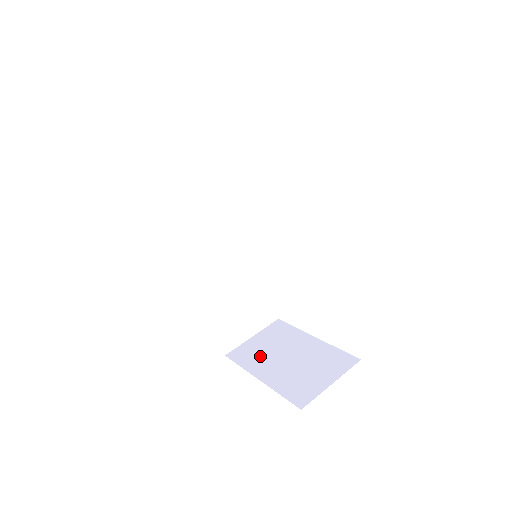
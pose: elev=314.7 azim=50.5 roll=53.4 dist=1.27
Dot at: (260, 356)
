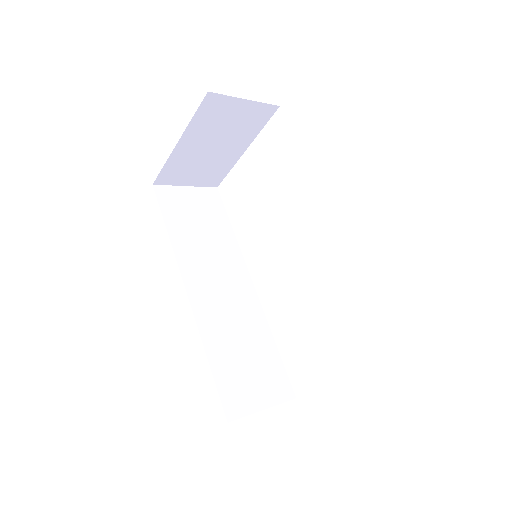
Dot at: occluded
